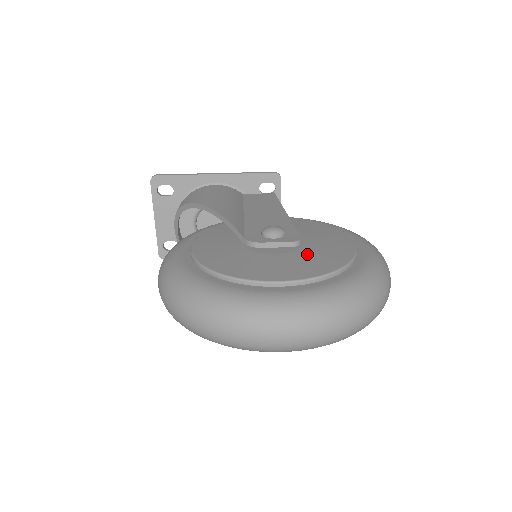
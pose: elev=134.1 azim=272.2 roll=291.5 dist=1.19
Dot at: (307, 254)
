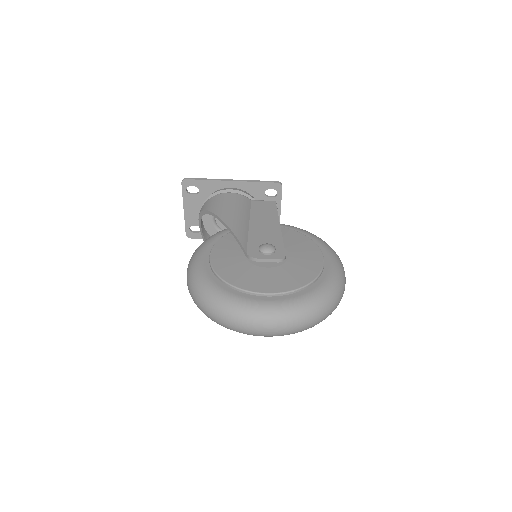
Dot at: (288, 270)
